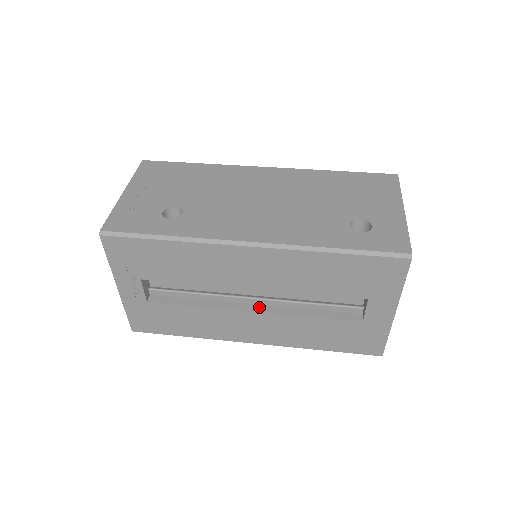
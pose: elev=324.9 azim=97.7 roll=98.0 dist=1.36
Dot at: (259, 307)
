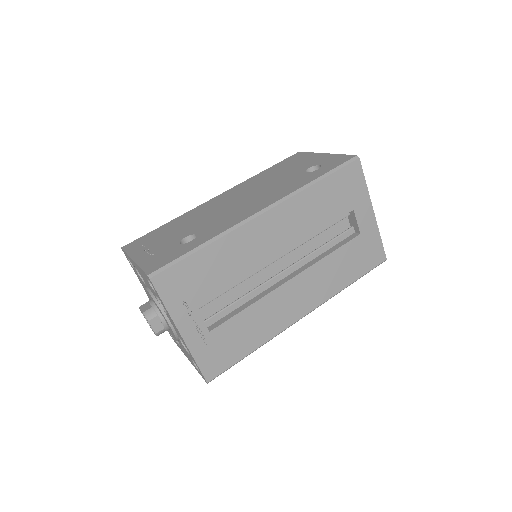
Dot at: (291, 275)
